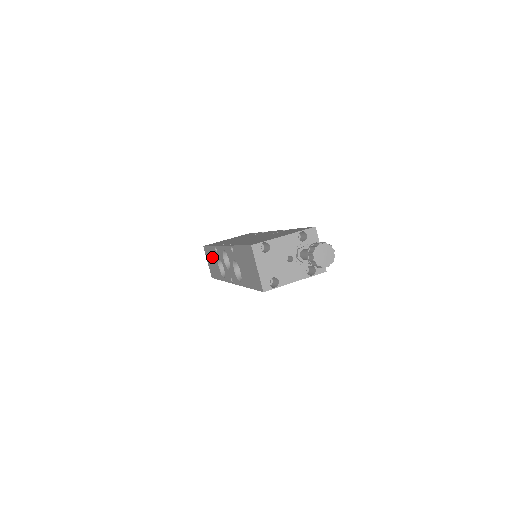
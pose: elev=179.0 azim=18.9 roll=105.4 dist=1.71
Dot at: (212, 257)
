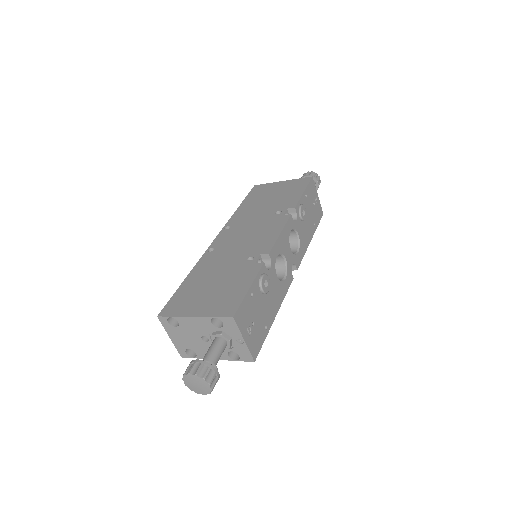
Dot at: occluded
